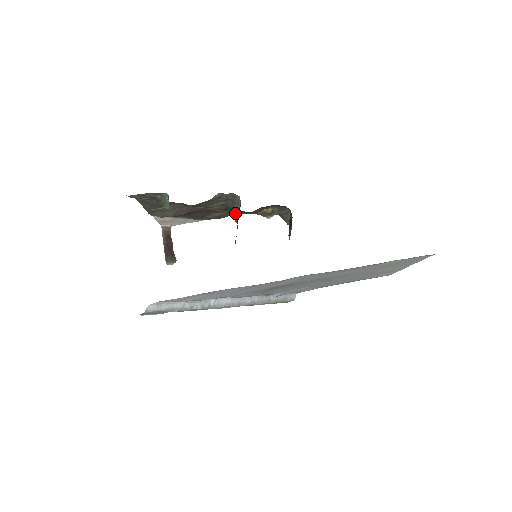
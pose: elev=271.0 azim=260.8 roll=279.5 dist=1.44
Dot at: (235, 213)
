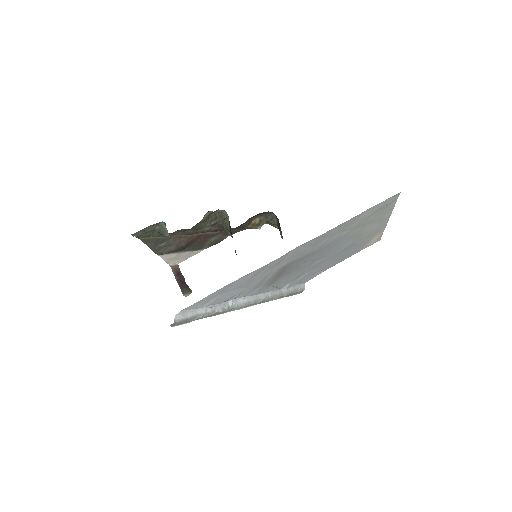
Dot at: (227, 228)
